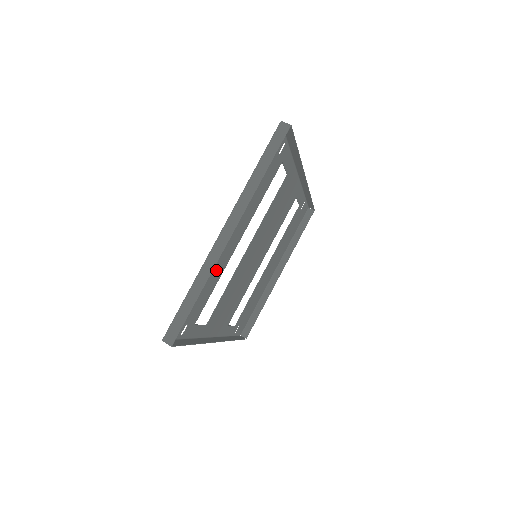
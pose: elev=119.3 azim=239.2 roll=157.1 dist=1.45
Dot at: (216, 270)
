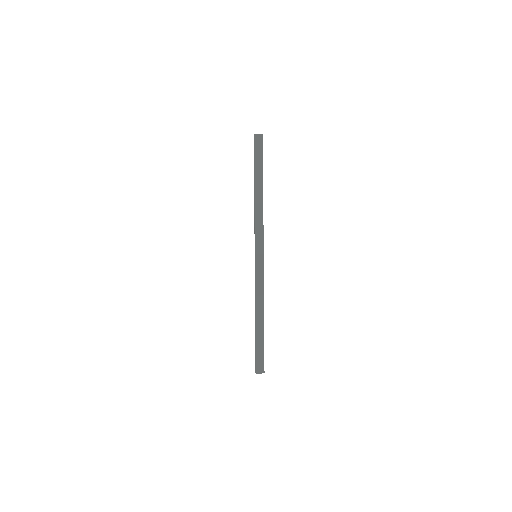
Dot at: occluded
